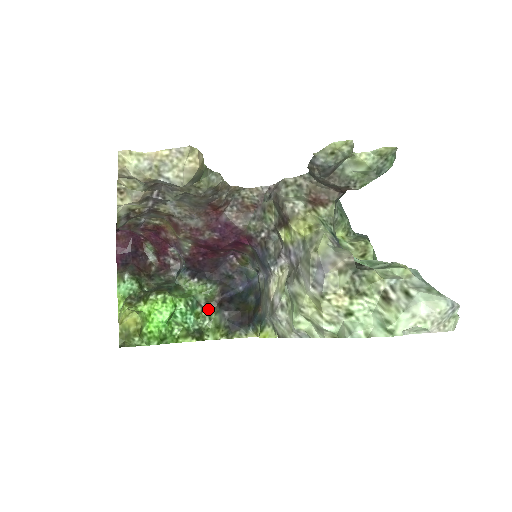
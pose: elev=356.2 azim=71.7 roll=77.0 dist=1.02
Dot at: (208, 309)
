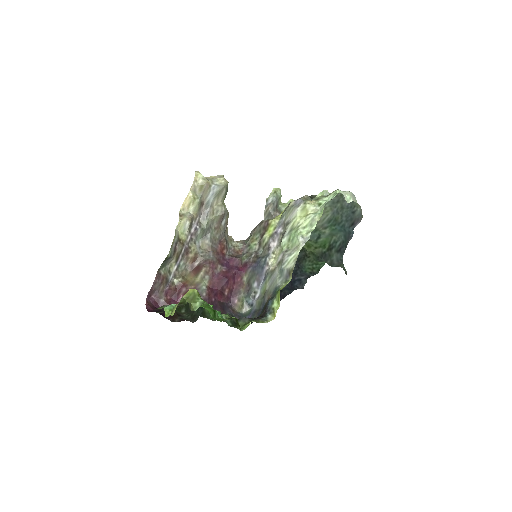
Dot at: occluded
